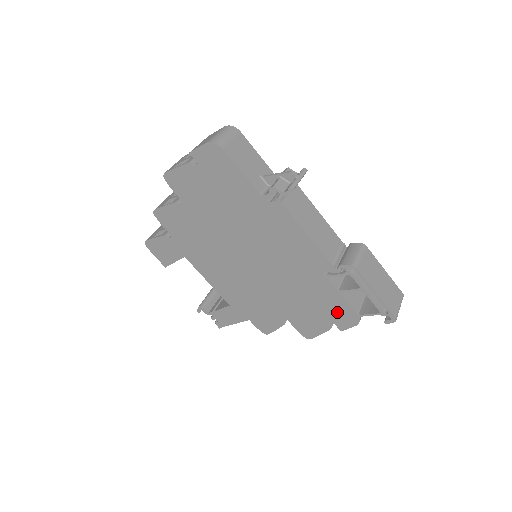
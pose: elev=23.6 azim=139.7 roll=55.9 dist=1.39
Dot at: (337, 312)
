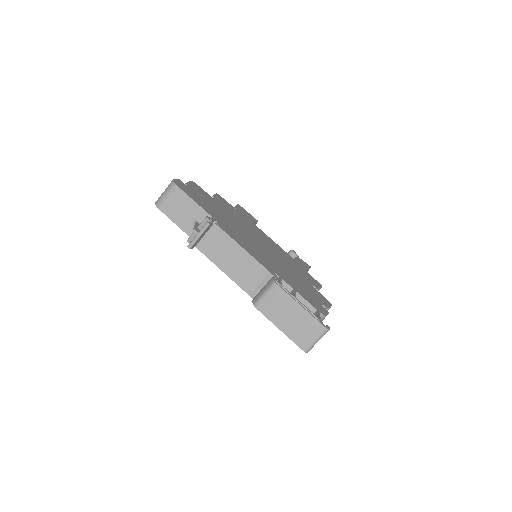
Dot at: occluded
